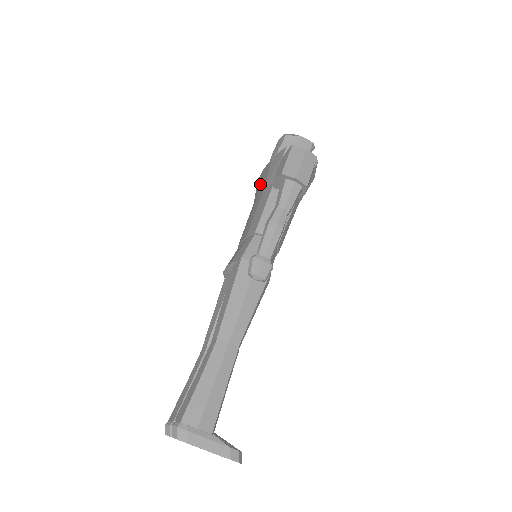
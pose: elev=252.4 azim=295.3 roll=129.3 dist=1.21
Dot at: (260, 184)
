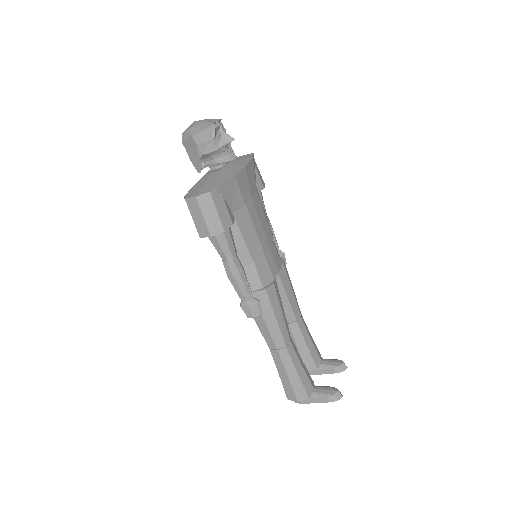
Dot at: occluded
